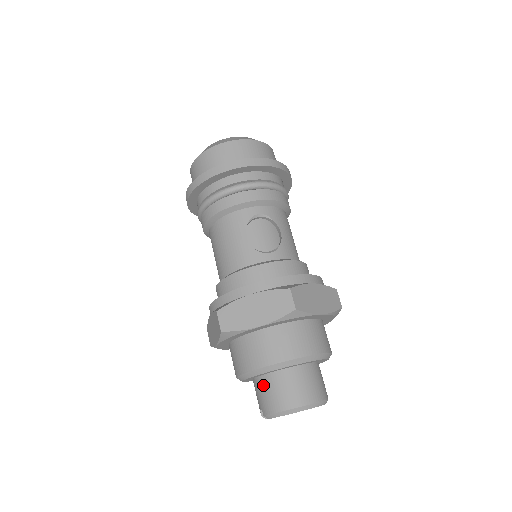
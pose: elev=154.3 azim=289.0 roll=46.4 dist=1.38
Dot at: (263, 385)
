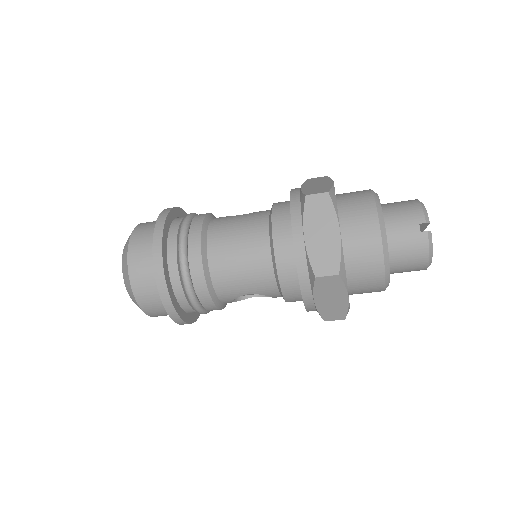
Dot at: (392, 215)
